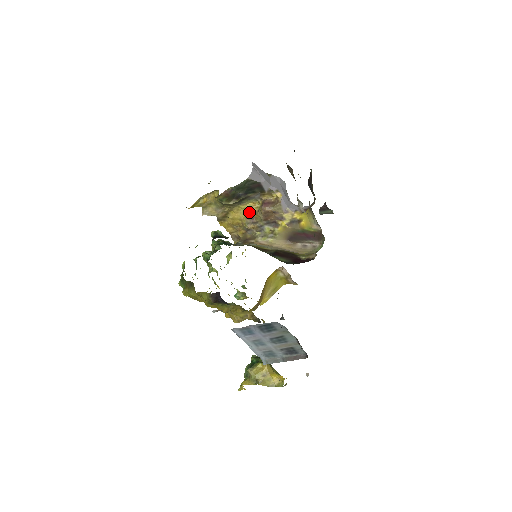
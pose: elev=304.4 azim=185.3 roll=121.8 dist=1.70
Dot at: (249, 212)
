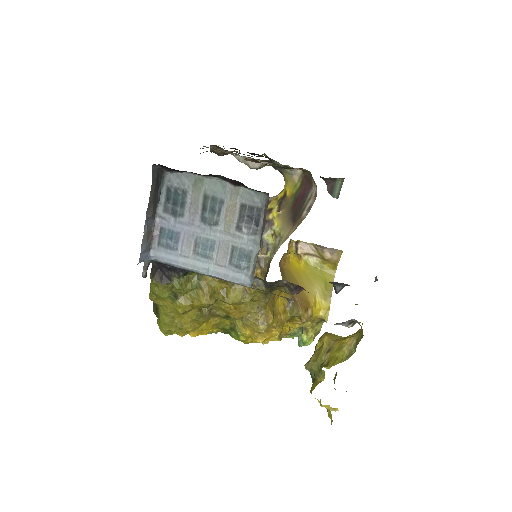
Dot at: occluded
